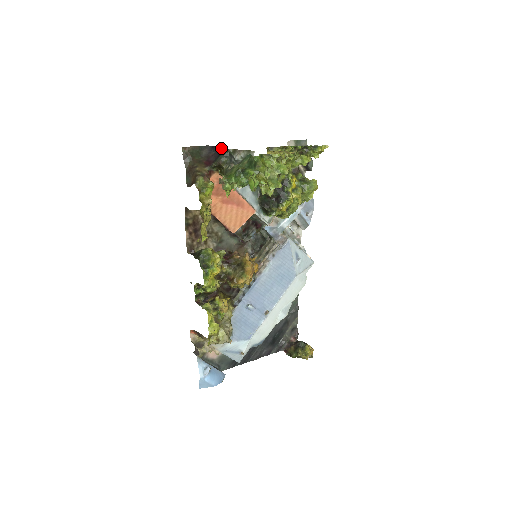
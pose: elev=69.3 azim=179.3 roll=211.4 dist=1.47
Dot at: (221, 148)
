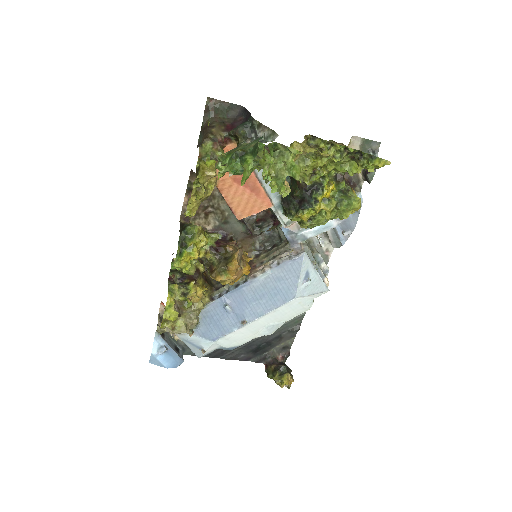
Dot at: (250, 115)
